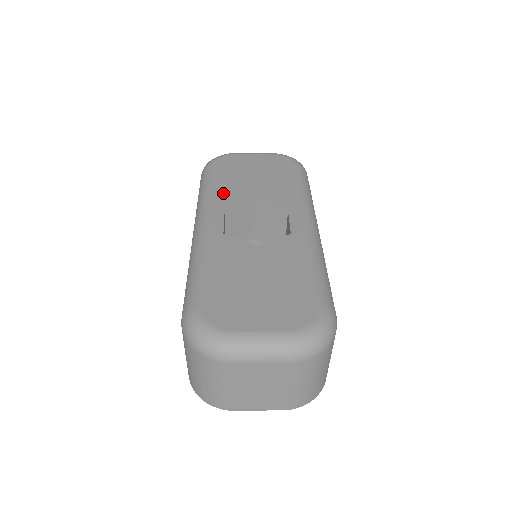
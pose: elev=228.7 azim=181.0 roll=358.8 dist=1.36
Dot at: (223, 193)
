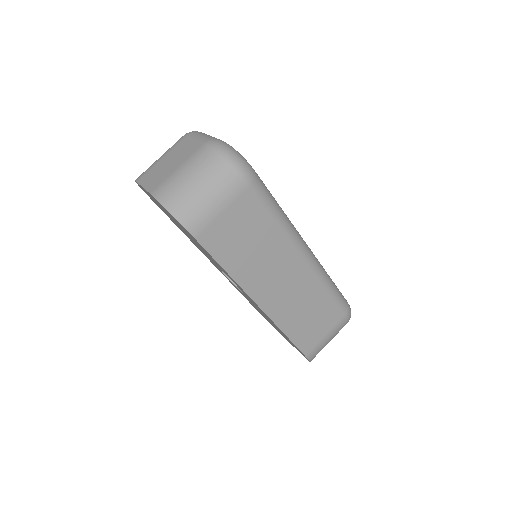
Dot at: occluded
